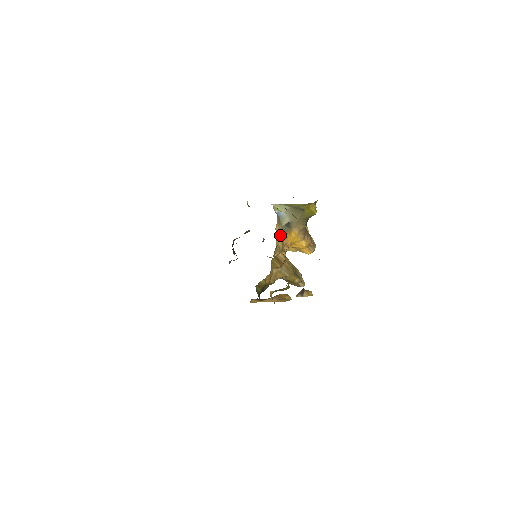
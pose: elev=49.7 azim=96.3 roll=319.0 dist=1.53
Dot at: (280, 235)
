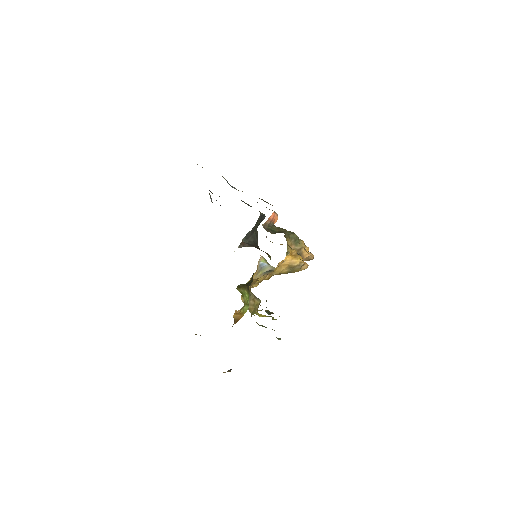
Dot at: occluded
